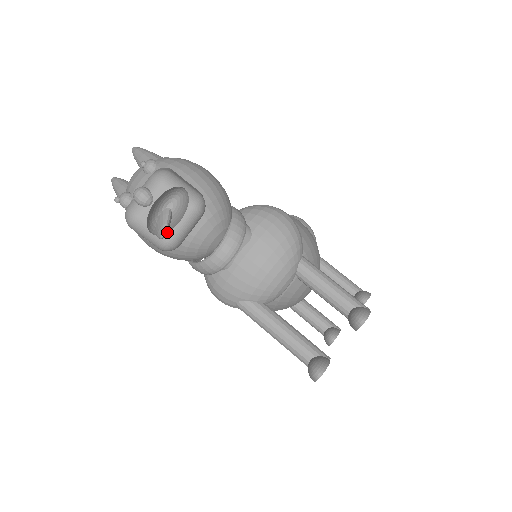
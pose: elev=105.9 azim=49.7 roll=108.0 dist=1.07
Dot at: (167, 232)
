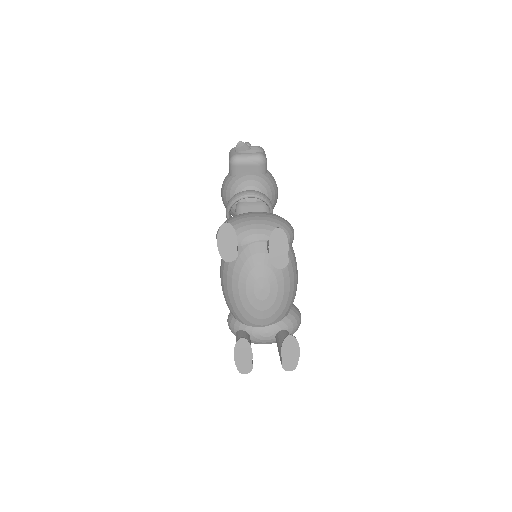
Dot at: (240, 153)
